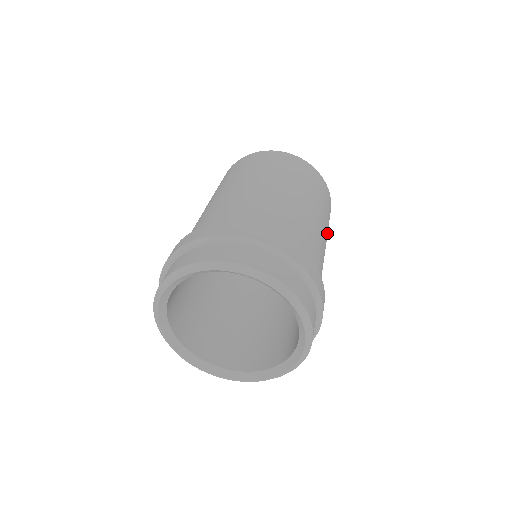
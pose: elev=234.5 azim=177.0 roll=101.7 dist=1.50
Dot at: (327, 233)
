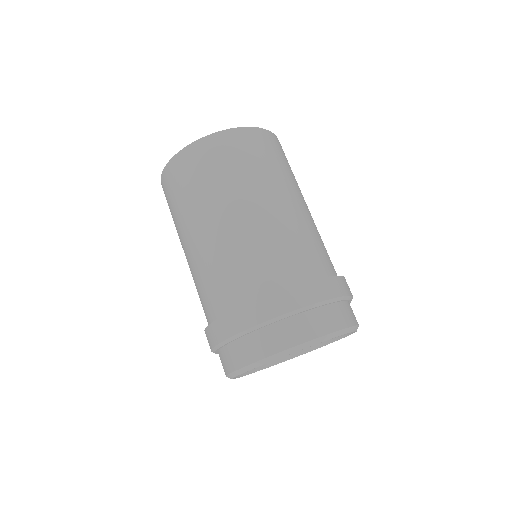
Dot at: (287, 178)
